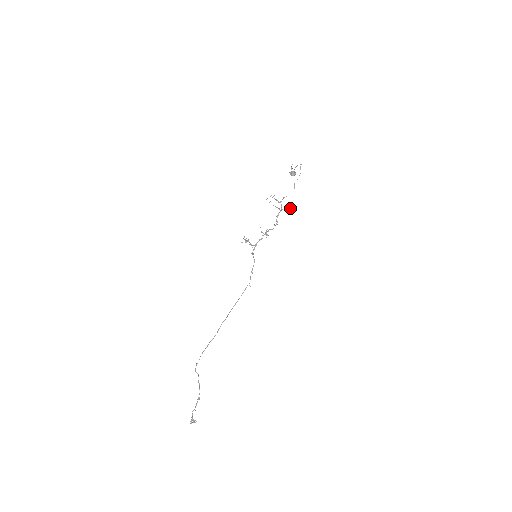
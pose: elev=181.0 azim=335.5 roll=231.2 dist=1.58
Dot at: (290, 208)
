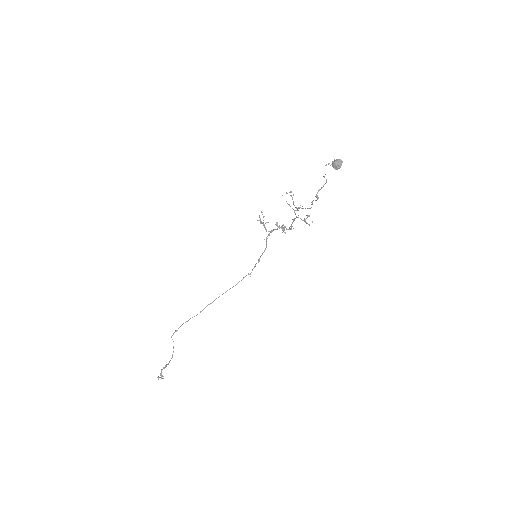
Dot at: (307, 223)
